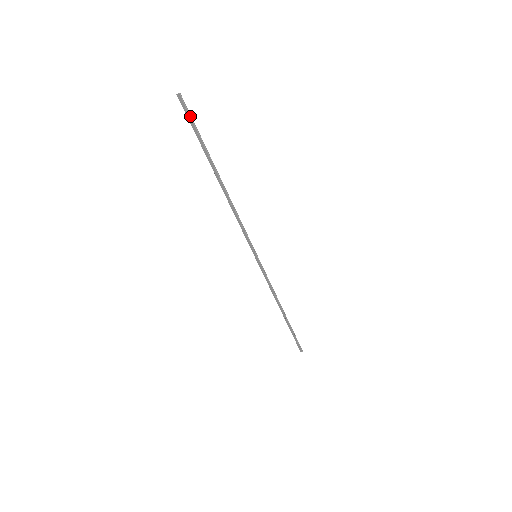
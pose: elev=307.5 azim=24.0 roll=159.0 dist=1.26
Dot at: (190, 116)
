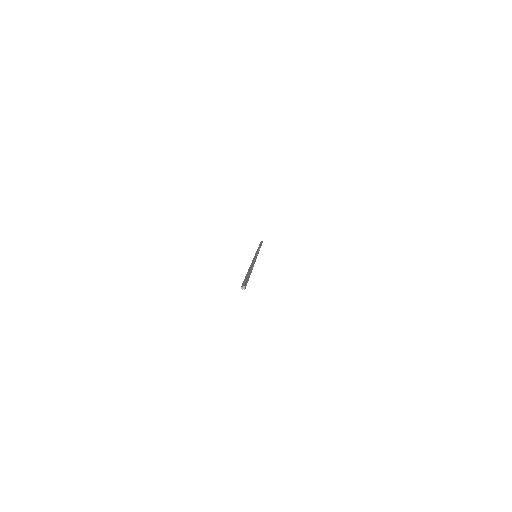
Dot at: (246, 284)
